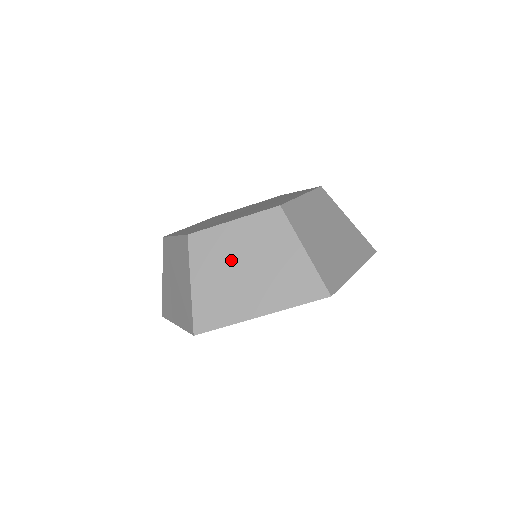
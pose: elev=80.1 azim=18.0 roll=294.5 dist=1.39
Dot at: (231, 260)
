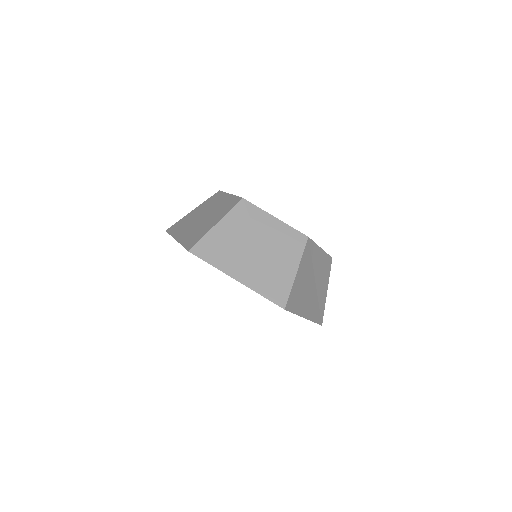
Dot at: (207, 210)
